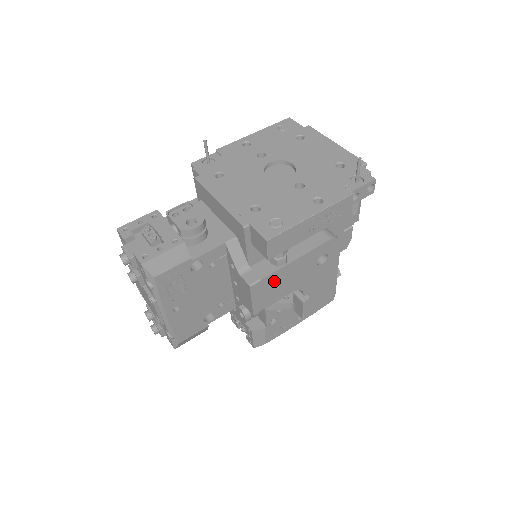
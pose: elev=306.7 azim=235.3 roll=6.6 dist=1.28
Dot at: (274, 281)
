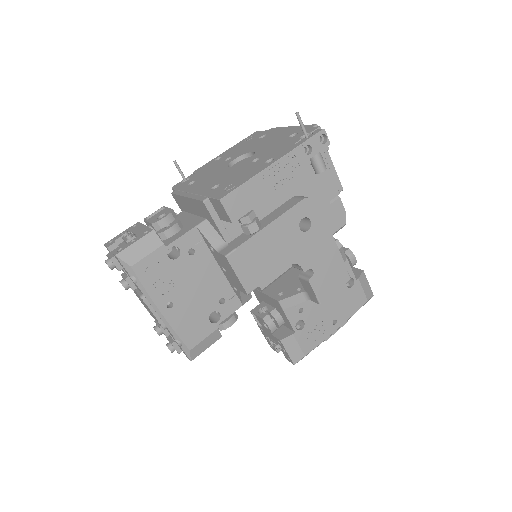
Dot at: (254, 251)
